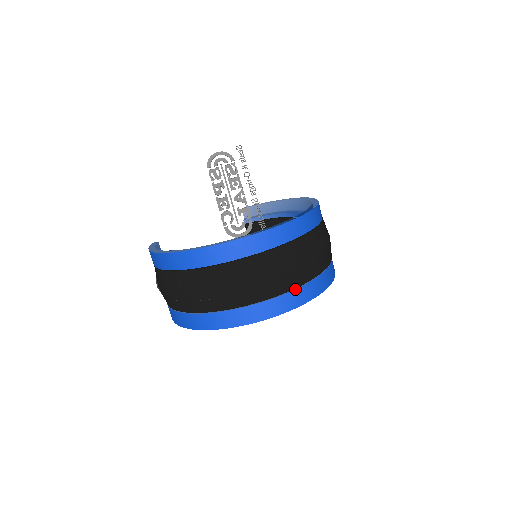
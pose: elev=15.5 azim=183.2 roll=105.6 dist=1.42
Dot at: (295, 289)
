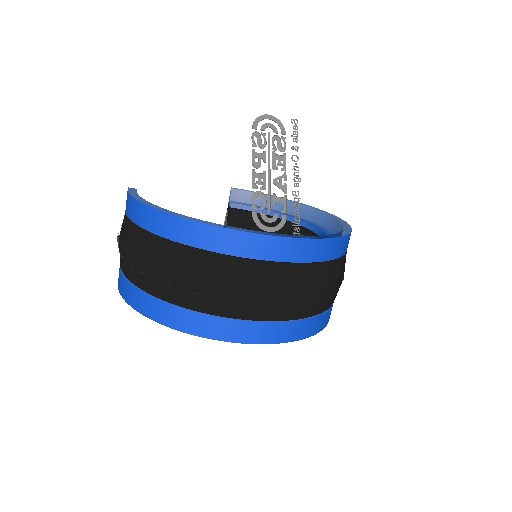
Dot at: (309, 318)
